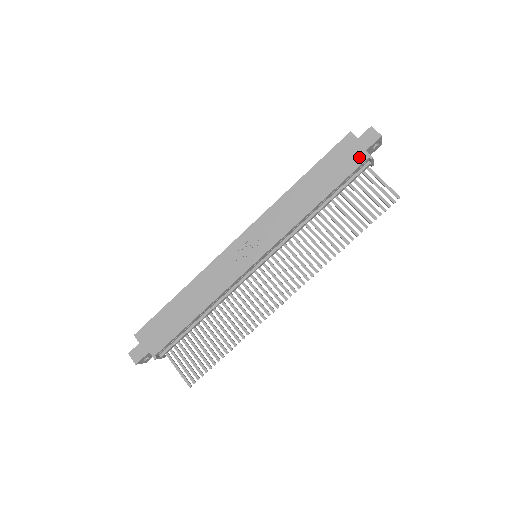
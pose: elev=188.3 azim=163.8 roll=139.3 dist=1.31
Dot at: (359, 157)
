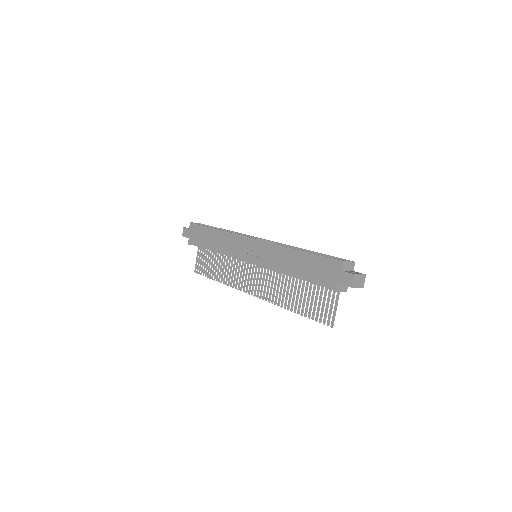
Dot at: (330, 281)
